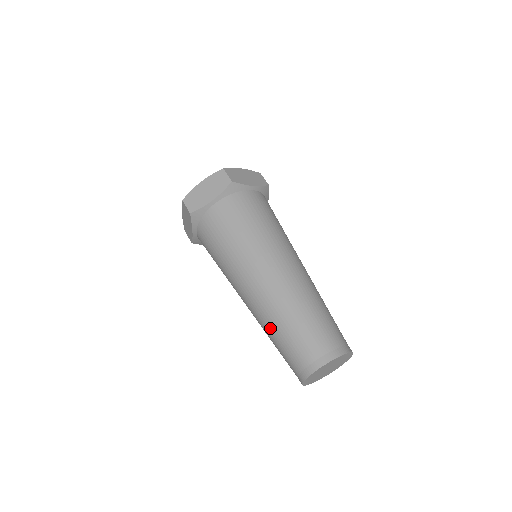
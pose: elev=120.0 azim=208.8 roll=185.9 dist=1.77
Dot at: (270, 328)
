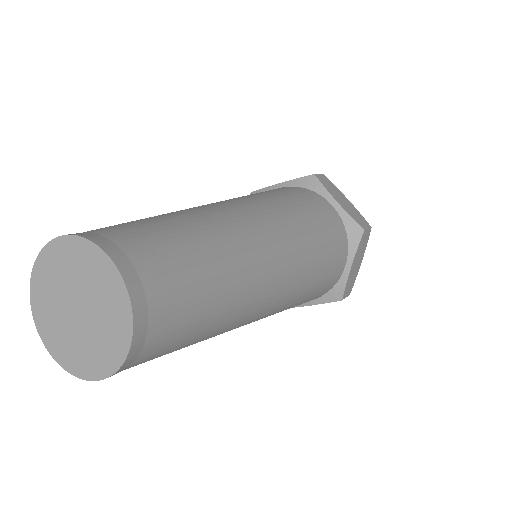
Dot at: occluded
